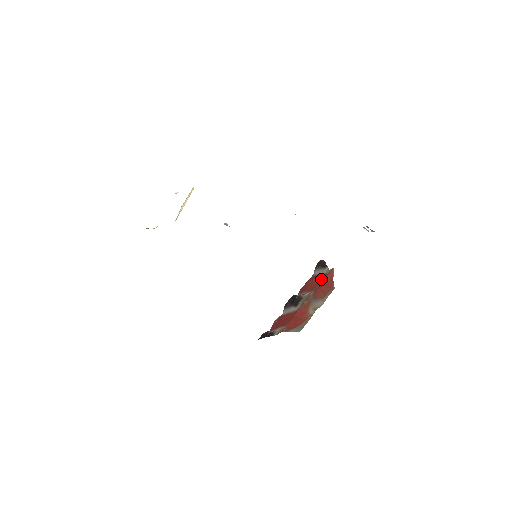
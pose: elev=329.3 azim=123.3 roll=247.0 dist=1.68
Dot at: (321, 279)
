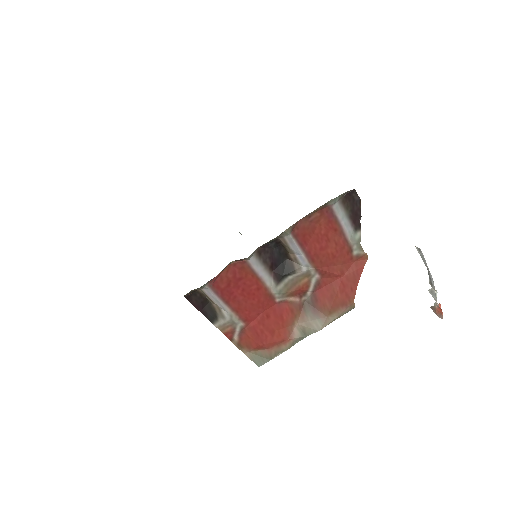
Dot at: (340, 254)
